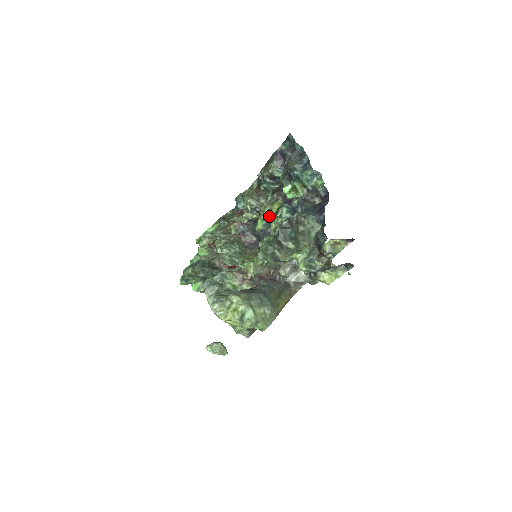
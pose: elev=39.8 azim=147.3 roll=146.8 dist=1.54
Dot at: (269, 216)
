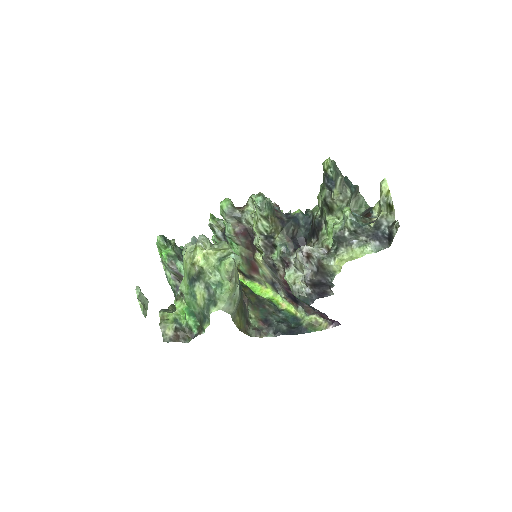
Dot at: occluded
